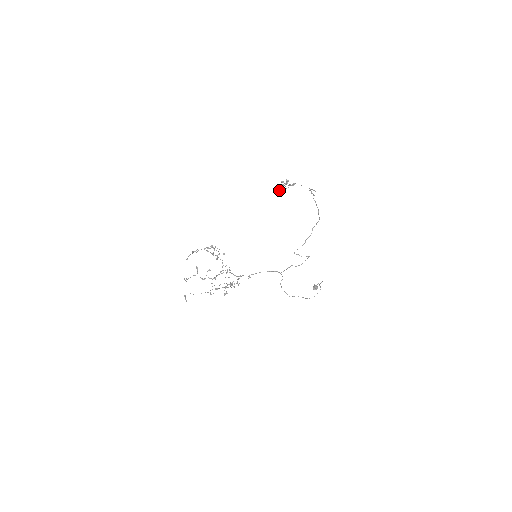
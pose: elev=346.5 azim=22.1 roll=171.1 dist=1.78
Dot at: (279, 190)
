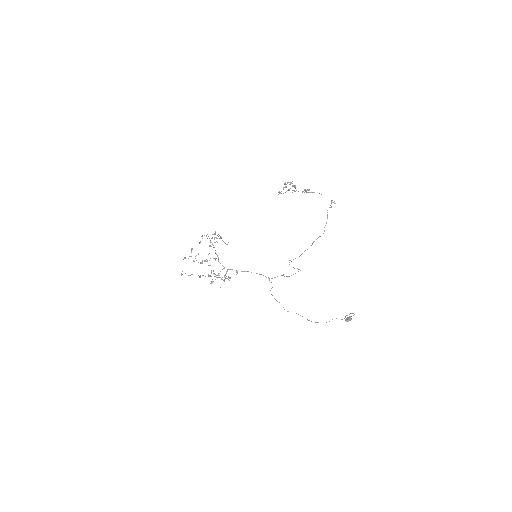
Dot at: (281, 191)
